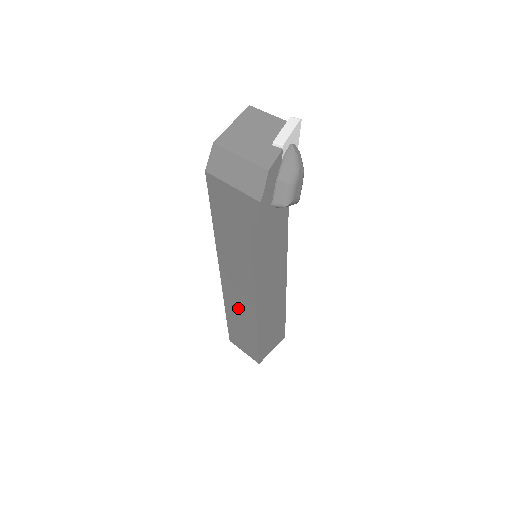
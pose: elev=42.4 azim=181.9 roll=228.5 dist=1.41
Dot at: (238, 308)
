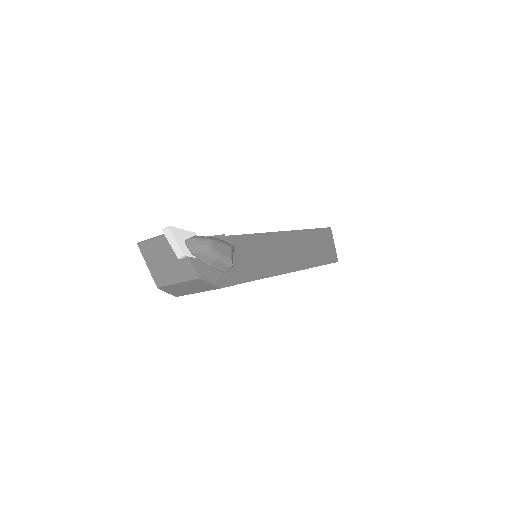
Dot at: occluded
